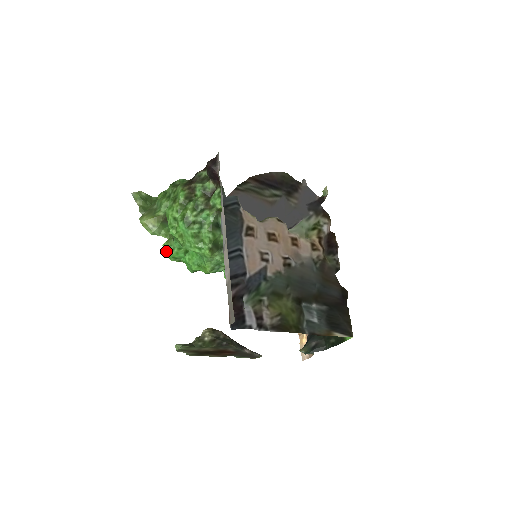
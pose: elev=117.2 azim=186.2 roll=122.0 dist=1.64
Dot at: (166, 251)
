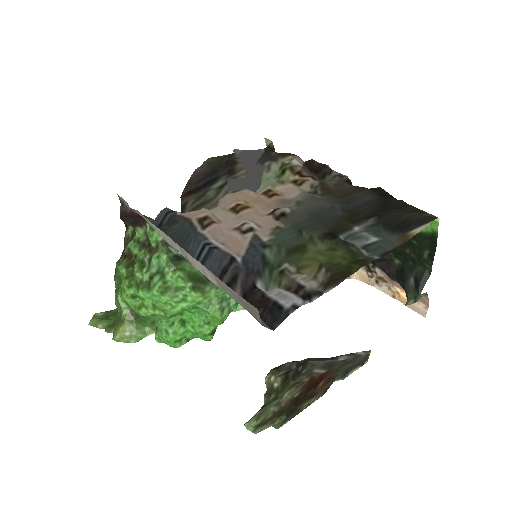
Dot at: occluded
